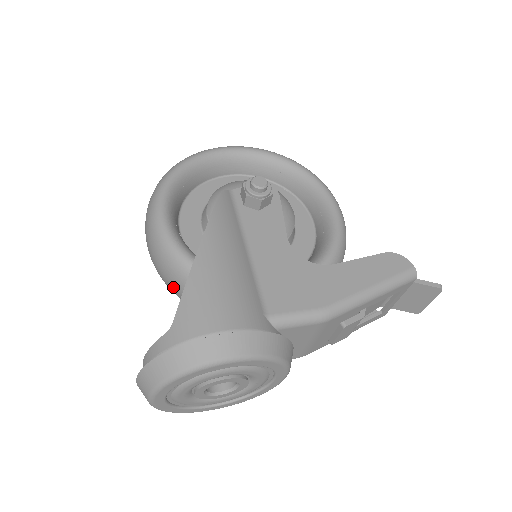
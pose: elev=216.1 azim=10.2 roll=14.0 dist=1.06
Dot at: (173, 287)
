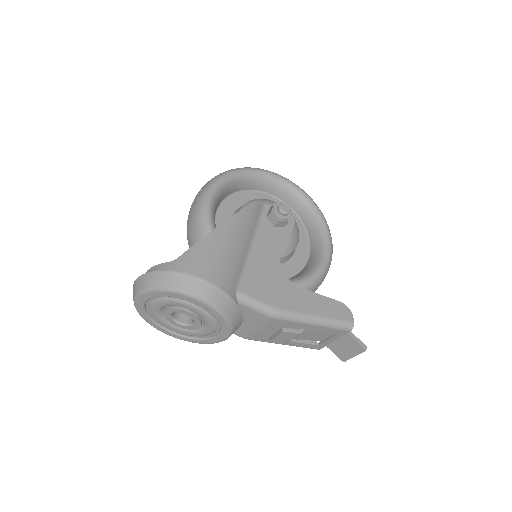
Dot at: (191, 242)
